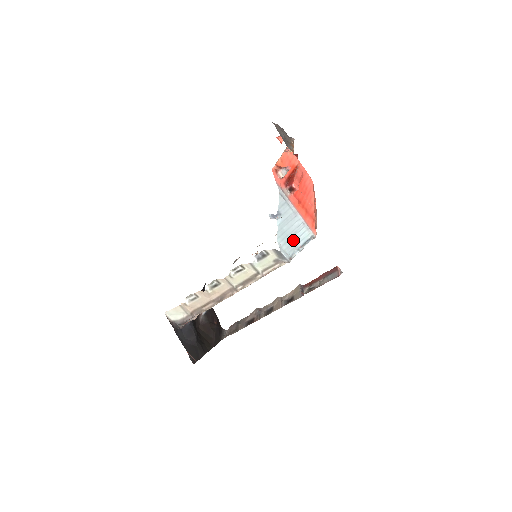
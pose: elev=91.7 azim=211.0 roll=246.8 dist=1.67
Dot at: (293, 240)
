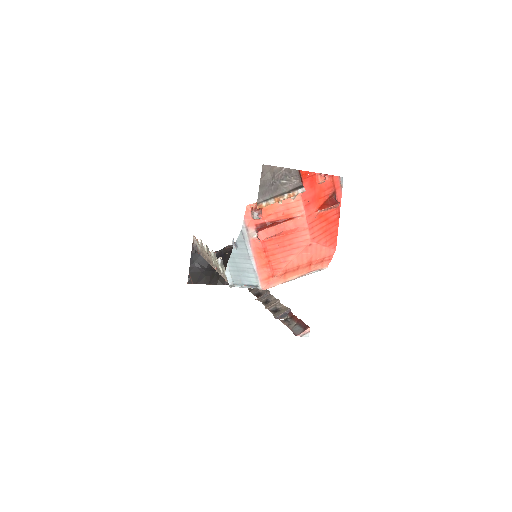
Dot at: (241, 274)
